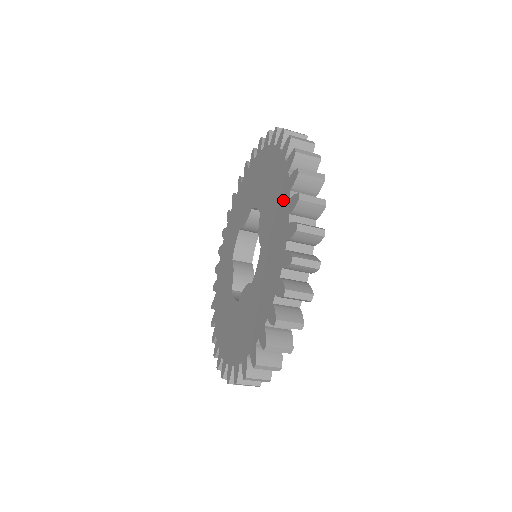
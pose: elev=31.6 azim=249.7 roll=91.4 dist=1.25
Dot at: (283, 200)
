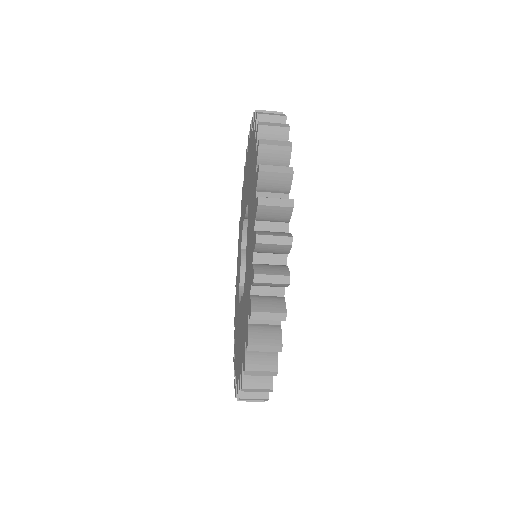
Dot at: (252, 226)
